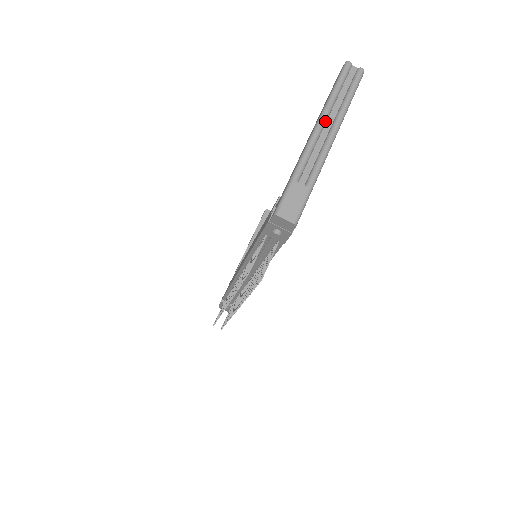
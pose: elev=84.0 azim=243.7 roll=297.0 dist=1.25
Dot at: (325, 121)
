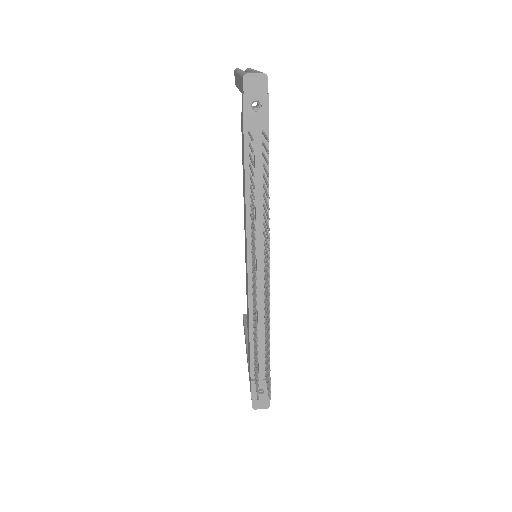
Dot at: occluded
